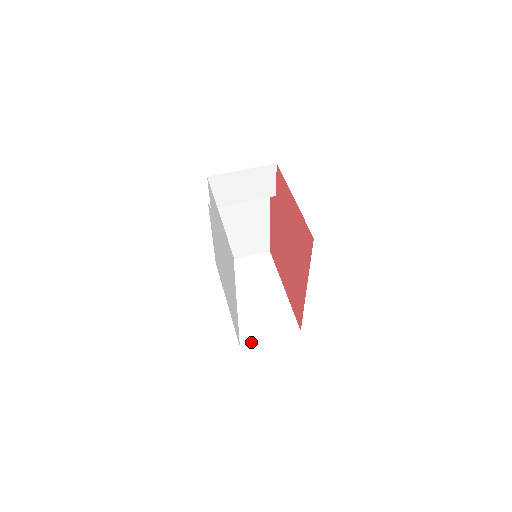
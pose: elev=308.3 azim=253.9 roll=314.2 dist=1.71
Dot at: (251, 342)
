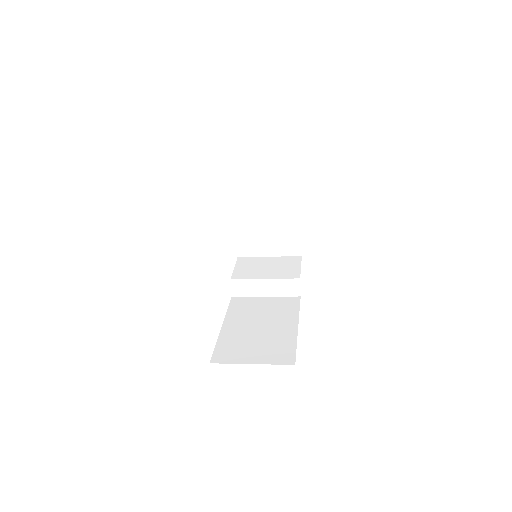
Dot at: occluded
